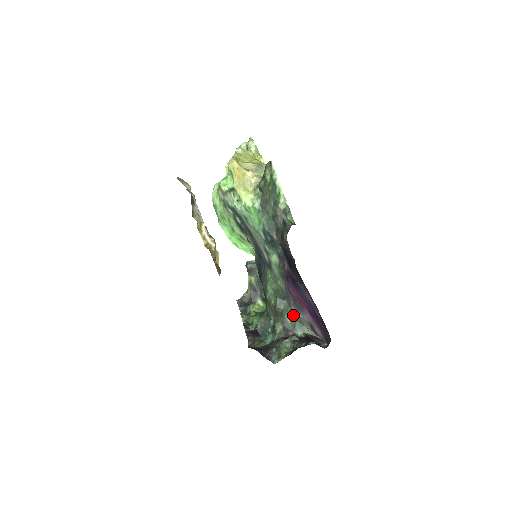
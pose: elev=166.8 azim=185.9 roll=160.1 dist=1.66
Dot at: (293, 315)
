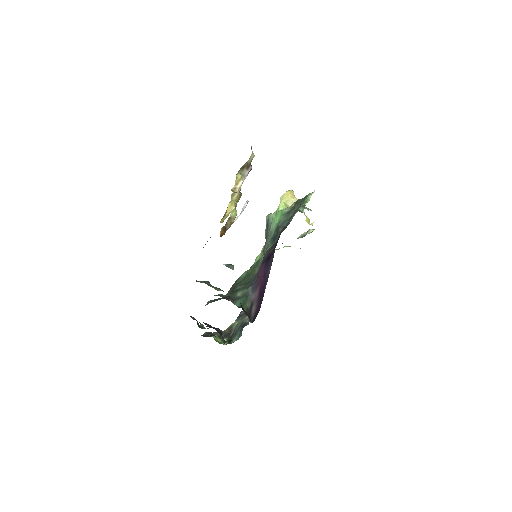
Dot at: (245, 293)
